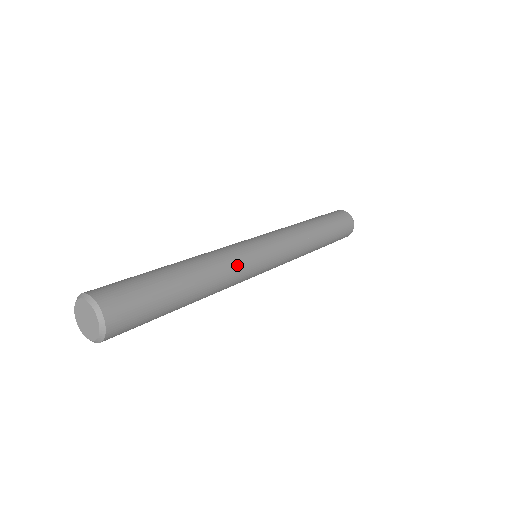
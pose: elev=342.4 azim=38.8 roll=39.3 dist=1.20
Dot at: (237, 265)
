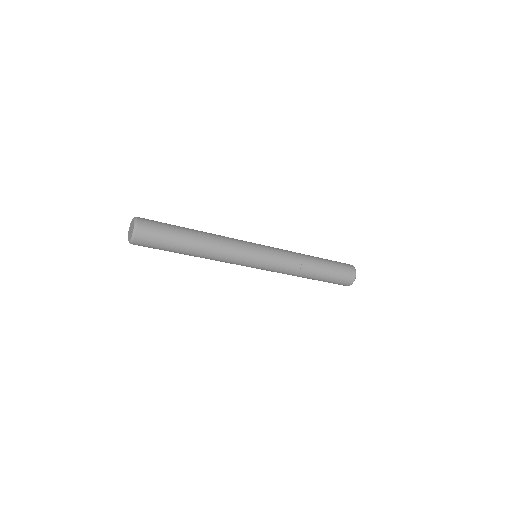
Dot at: (232, 244)
